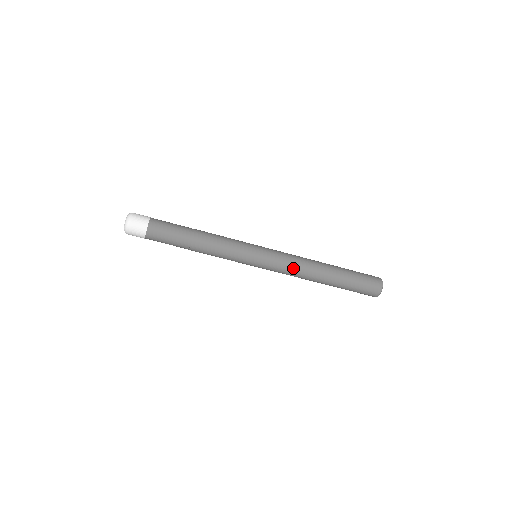
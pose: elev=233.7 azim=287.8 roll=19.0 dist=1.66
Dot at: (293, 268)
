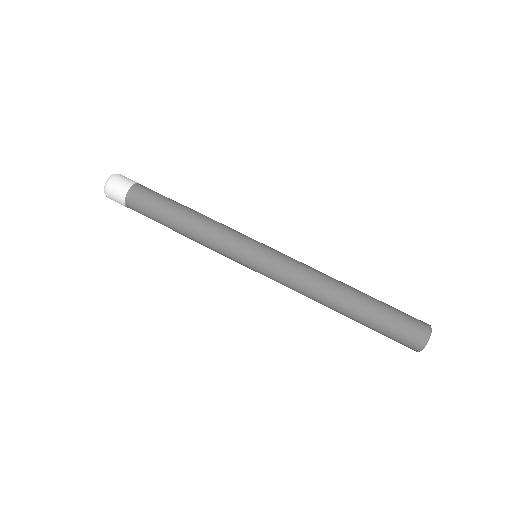
Dot at: (306, 268)
